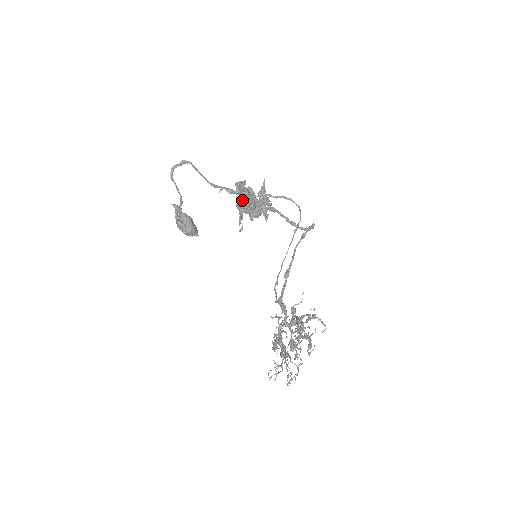
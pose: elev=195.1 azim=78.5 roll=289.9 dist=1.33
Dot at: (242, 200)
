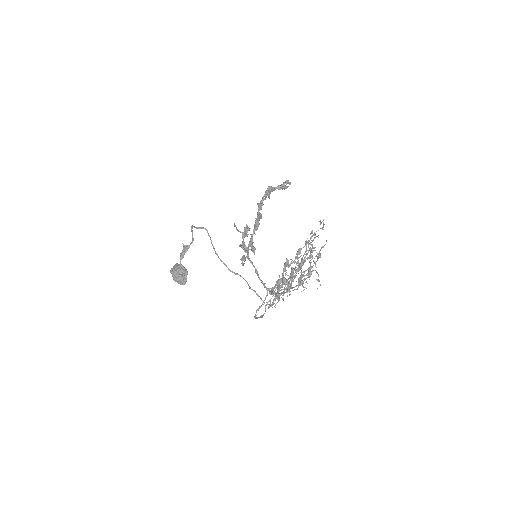
Dot at: (271, 186)
